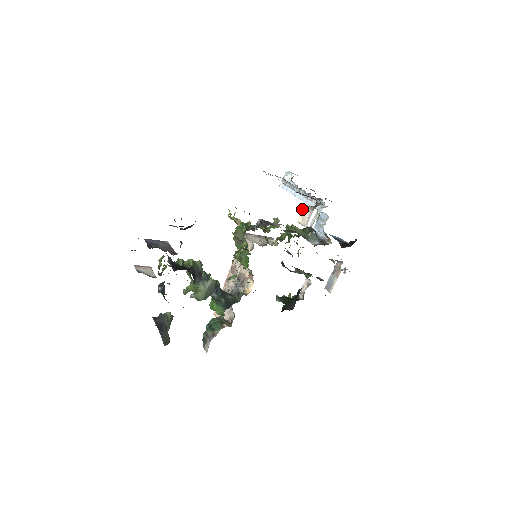
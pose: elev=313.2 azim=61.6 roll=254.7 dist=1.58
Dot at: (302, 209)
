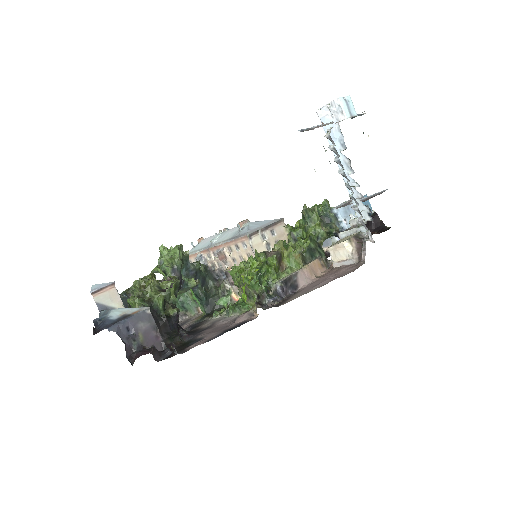
Dot at: (340, 244)
